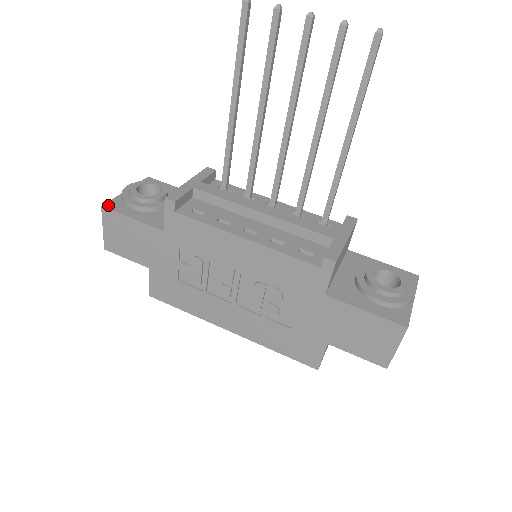
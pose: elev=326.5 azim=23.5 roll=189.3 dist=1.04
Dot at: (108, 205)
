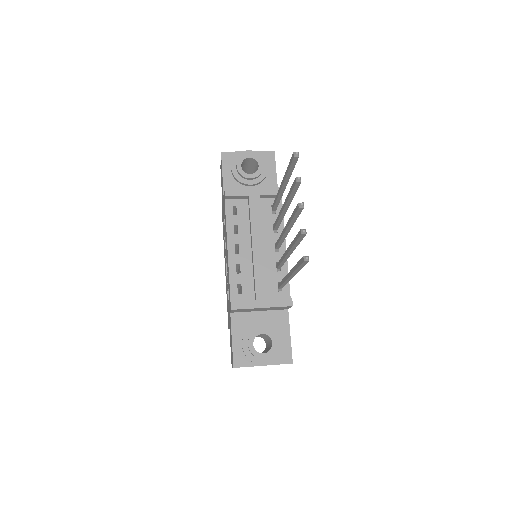
Dot at: (225, 154)
